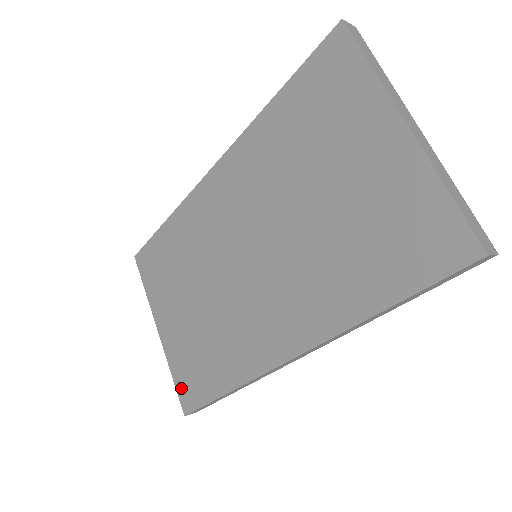
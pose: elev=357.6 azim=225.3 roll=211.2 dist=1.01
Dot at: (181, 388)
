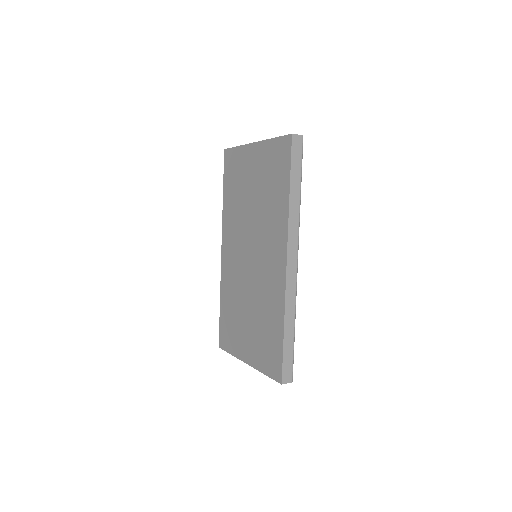
Dot at: (271, 371)
